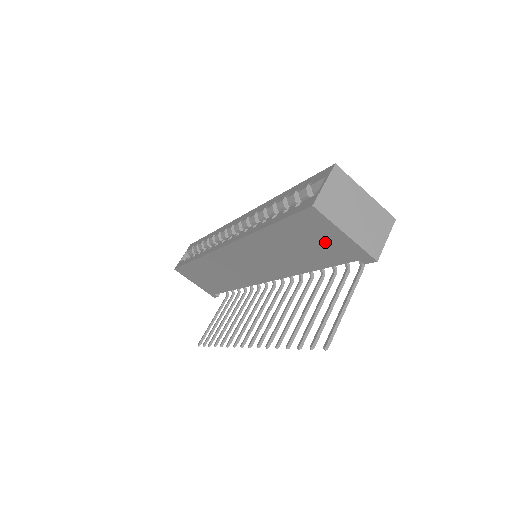
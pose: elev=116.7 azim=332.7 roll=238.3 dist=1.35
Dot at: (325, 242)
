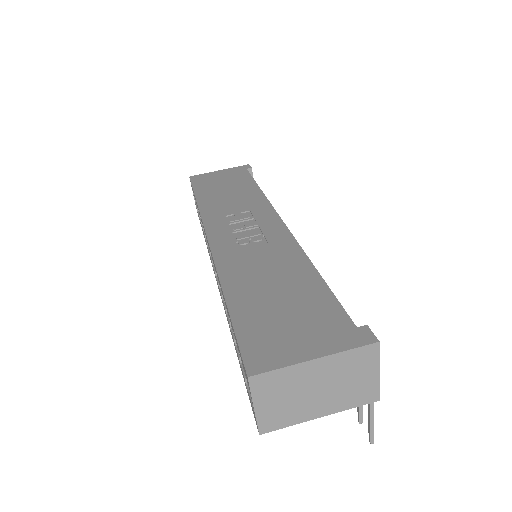
Dot at: occluded
